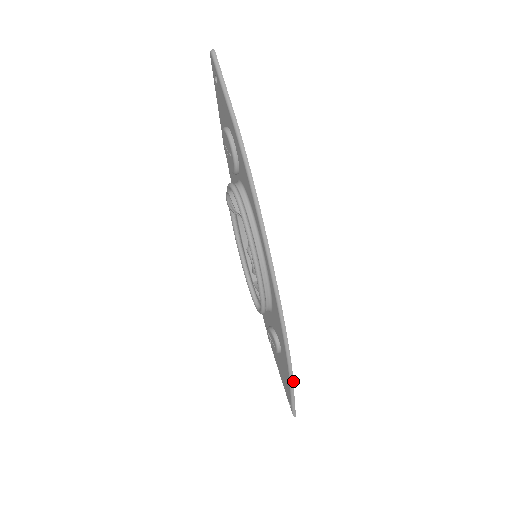
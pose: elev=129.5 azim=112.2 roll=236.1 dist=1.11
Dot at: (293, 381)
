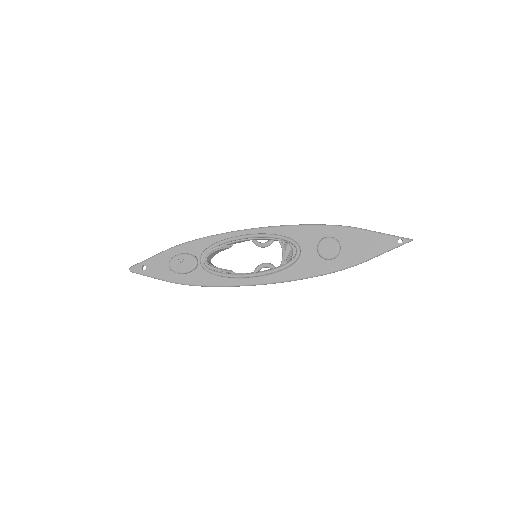
Dot at: (361, 229)
